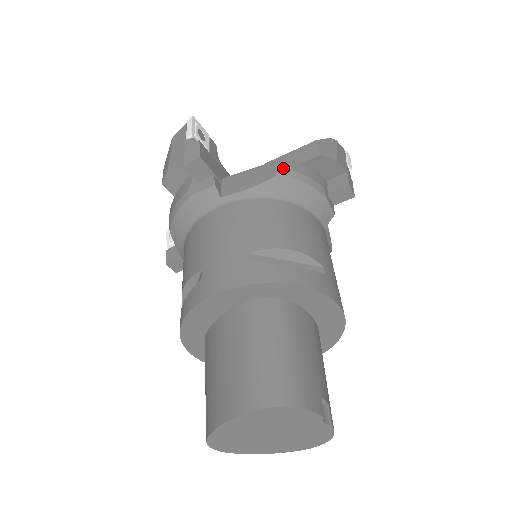
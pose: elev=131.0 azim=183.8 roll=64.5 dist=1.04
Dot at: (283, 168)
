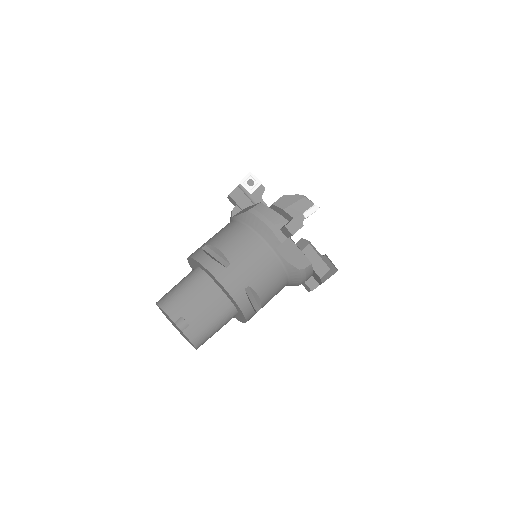
Dot at: (253, 208)
